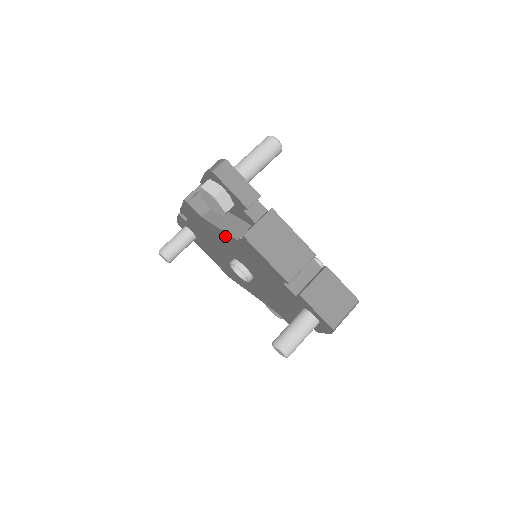
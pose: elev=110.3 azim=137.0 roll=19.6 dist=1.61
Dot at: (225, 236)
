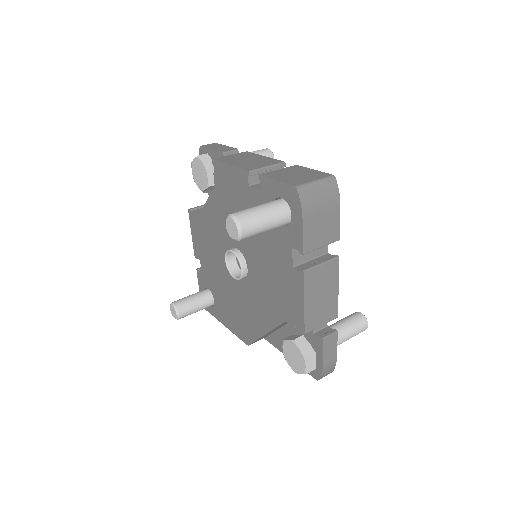
Dot at: (212, 207)
